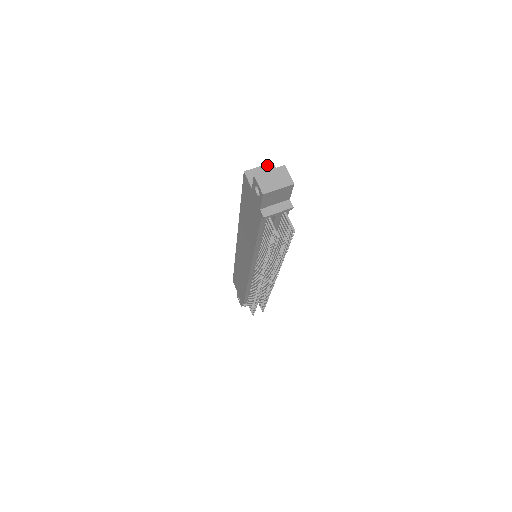
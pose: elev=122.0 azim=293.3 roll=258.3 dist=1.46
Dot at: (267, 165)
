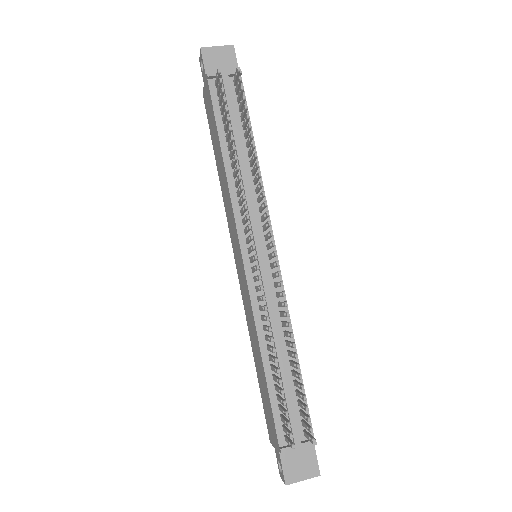
Dot at: occluded
